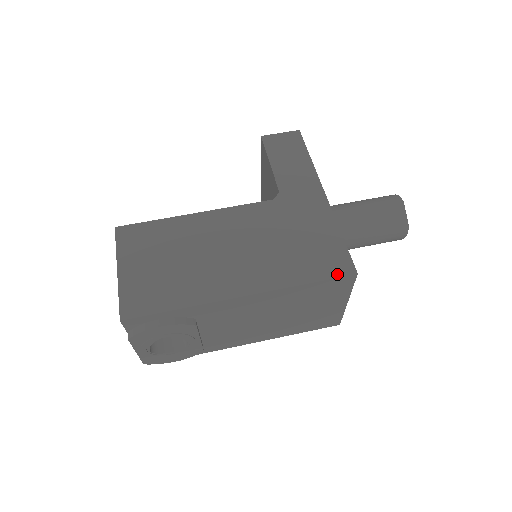
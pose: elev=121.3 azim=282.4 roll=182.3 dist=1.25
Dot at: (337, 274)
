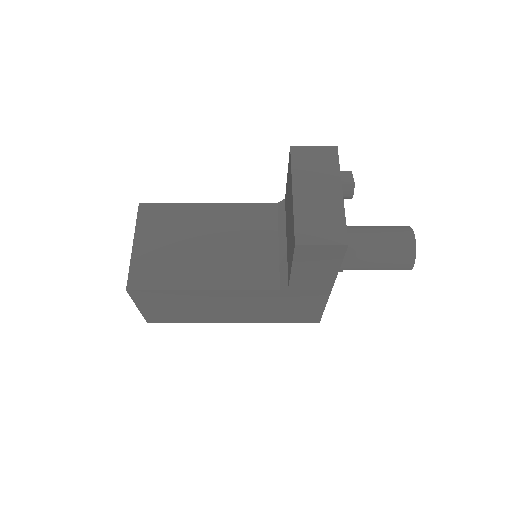
Dot at: (305, 322)
